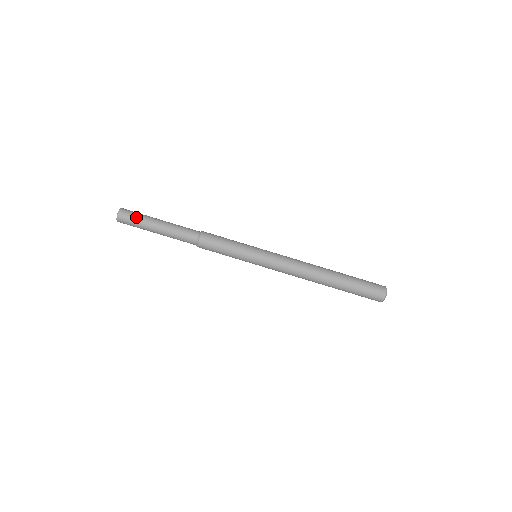
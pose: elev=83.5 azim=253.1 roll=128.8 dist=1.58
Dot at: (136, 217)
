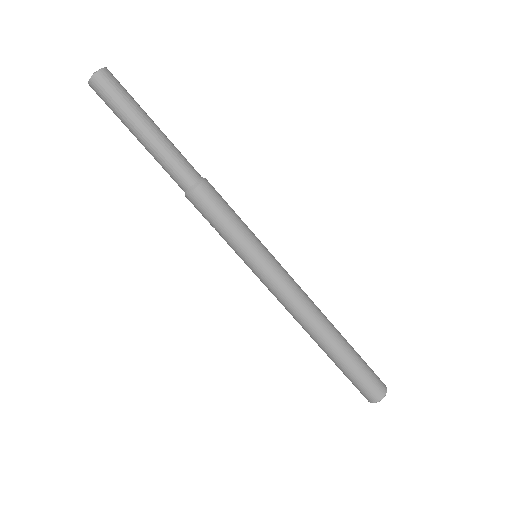
Dot at: (113, 104)
